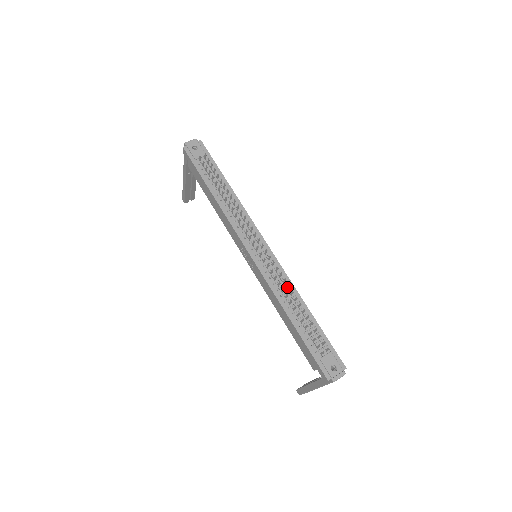
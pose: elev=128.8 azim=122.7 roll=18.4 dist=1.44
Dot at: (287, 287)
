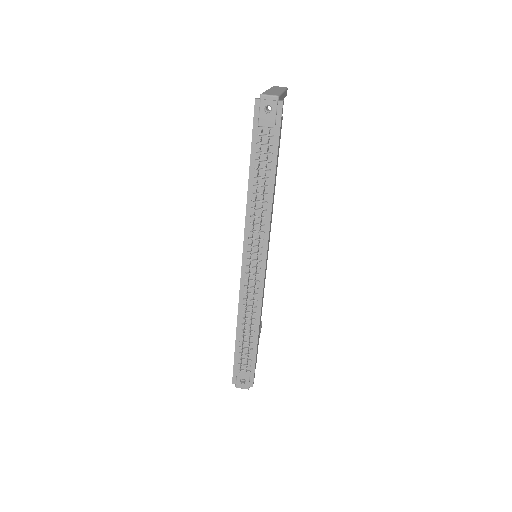
Dot at: (252, 311)
